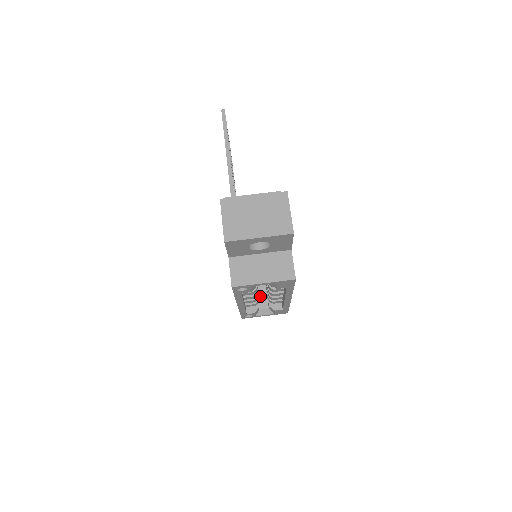
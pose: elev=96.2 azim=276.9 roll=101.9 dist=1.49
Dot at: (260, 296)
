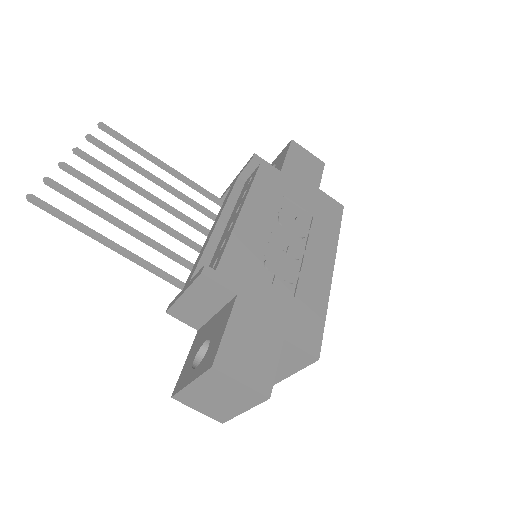
Dot at: occluded
